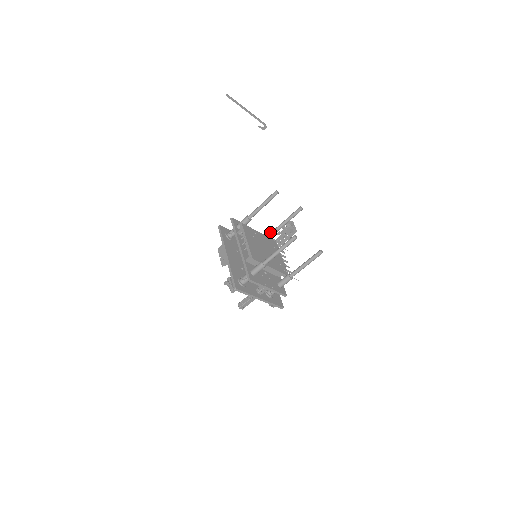
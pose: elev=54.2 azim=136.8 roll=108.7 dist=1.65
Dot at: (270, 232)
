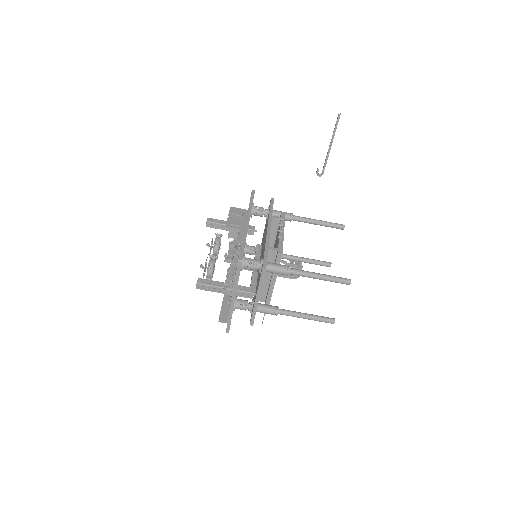
Dot at: occluded
